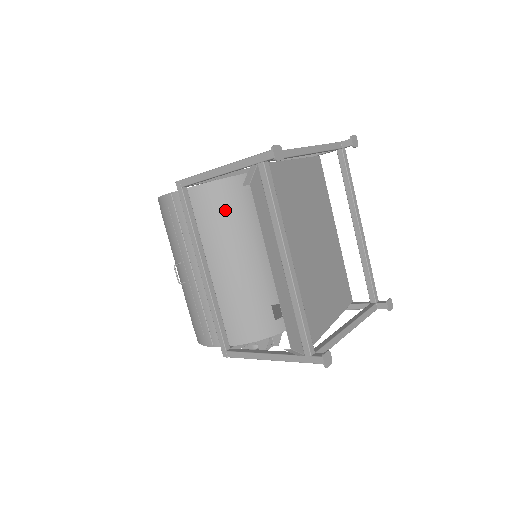
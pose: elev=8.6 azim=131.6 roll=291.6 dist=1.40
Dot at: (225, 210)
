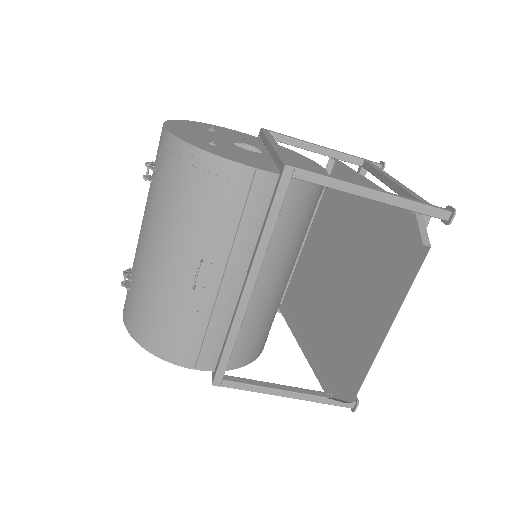
Dot at: (303, 217)
